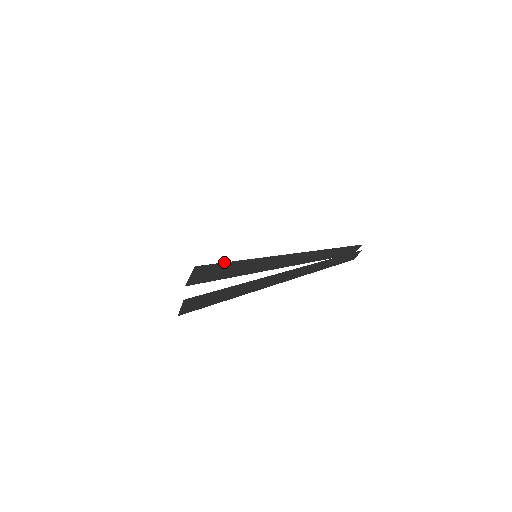
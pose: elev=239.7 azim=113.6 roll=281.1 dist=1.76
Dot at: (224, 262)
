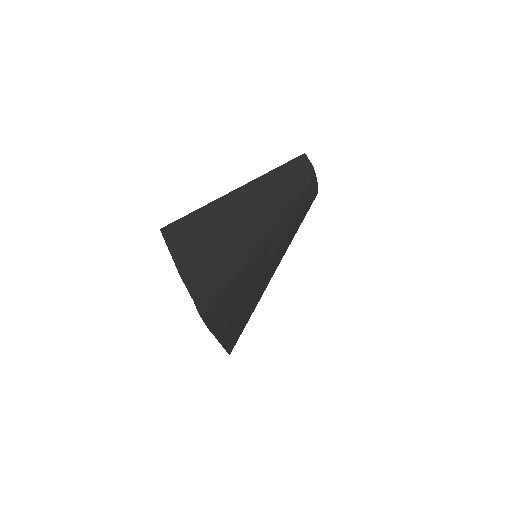
Dot at: occluded
